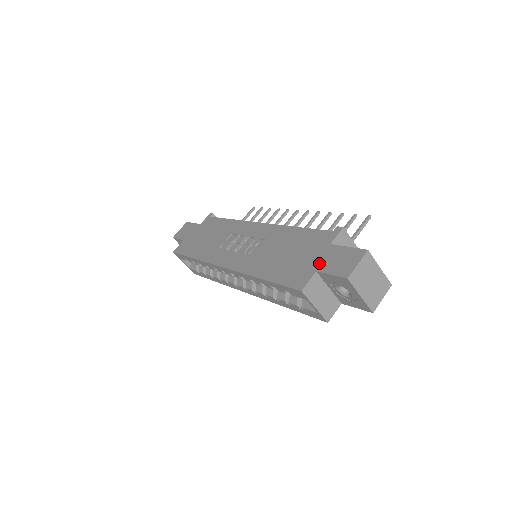
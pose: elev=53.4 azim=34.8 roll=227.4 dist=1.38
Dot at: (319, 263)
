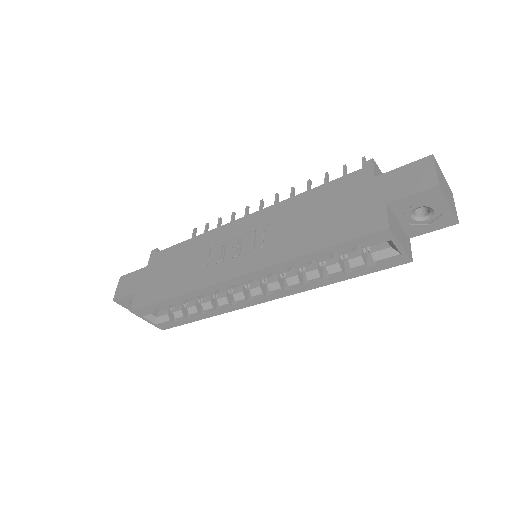
Dot at: (381, 196)
